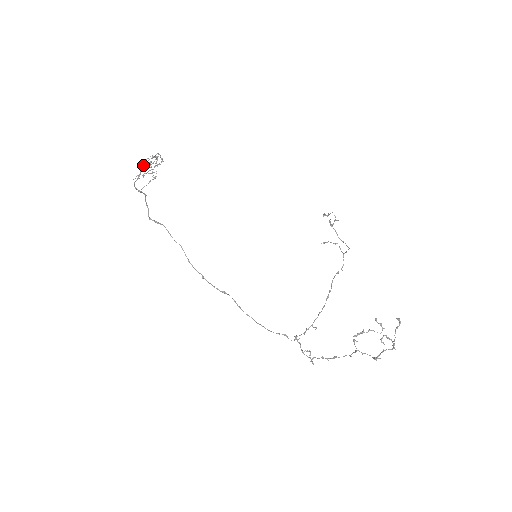
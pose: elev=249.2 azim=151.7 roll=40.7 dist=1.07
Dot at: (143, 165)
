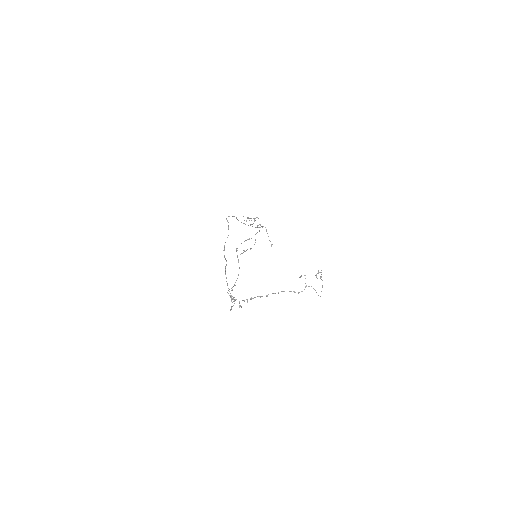
Dot at: occluded
